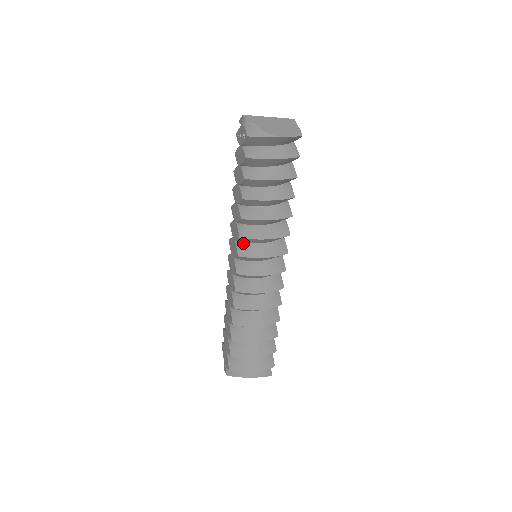
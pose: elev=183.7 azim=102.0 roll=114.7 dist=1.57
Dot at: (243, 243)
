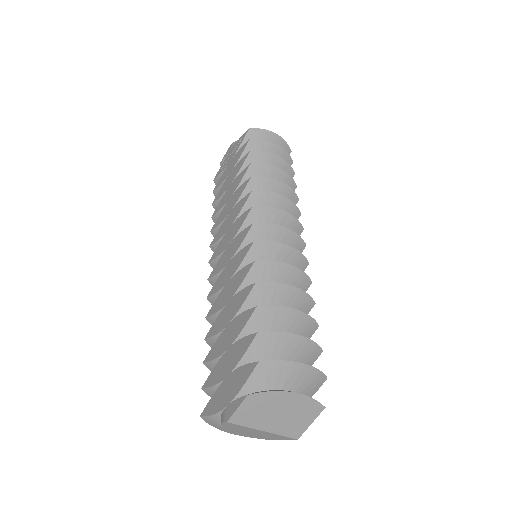
Dot at: occluded
